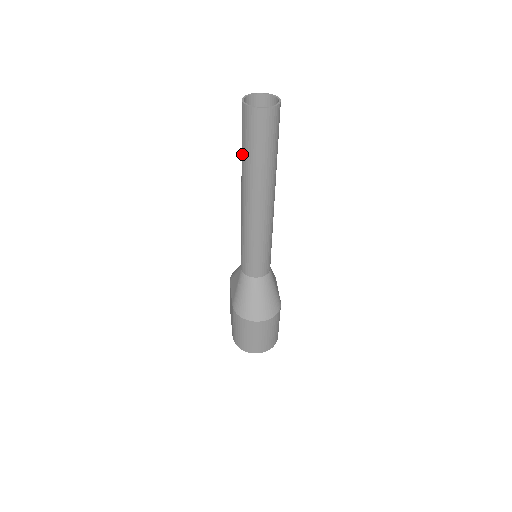
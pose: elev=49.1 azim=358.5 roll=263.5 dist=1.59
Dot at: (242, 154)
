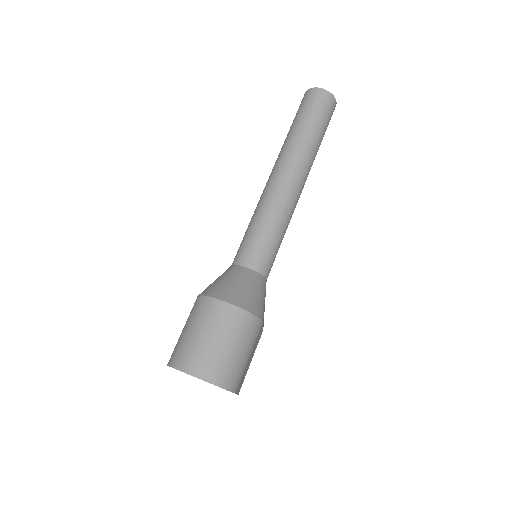
Dot at: (288, 132)
